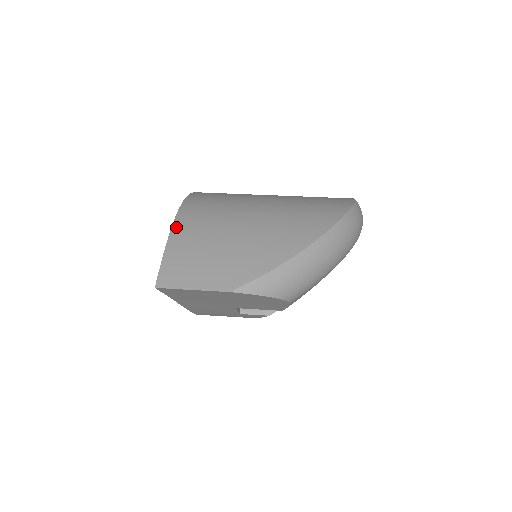
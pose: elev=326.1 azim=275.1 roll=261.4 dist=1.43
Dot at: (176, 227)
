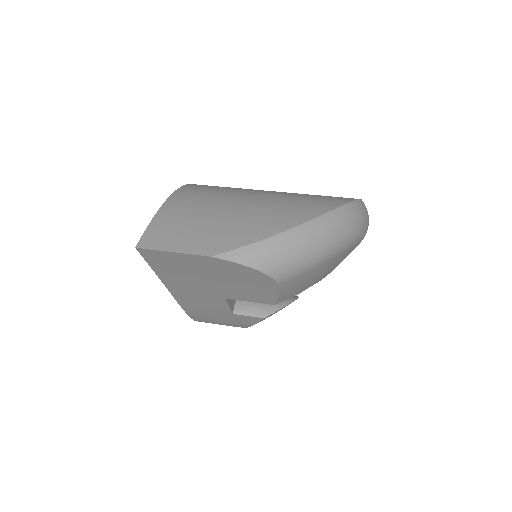
Dot at: (170, 201)
